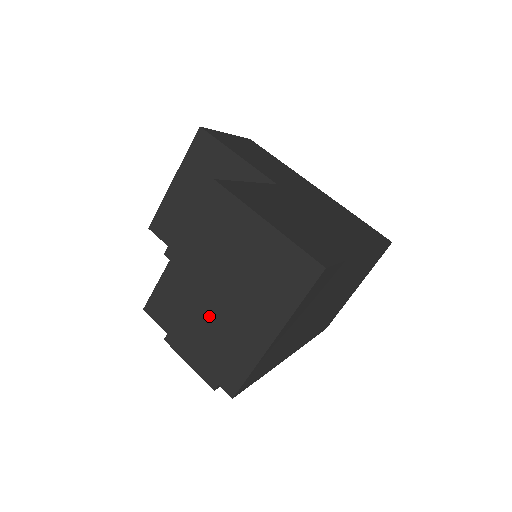
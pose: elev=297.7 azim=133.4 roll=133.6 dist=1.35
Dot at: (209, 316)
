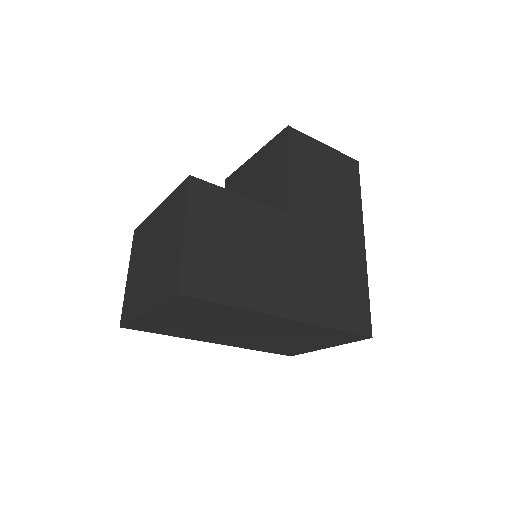
Dot at: (142, 265)
